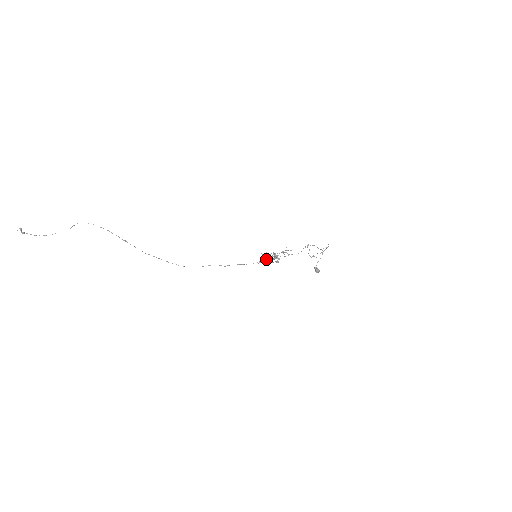
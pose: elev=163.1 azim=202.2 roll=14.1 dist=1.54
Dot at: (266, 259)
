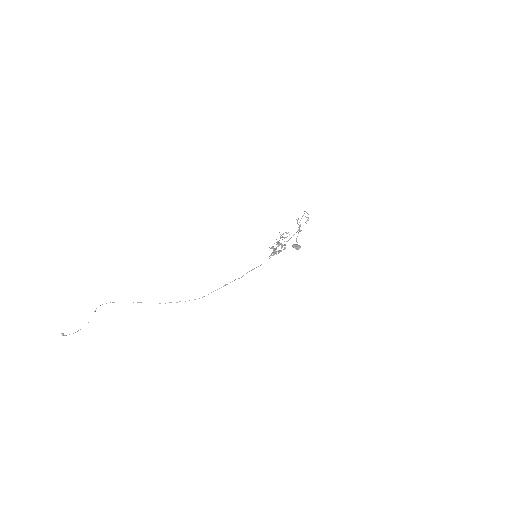
Dot at: (274, 251)
